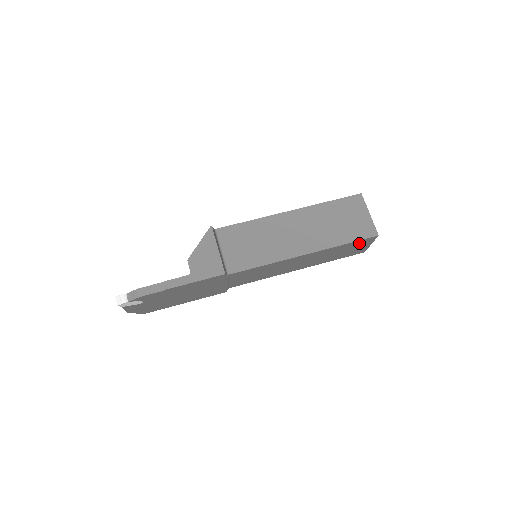
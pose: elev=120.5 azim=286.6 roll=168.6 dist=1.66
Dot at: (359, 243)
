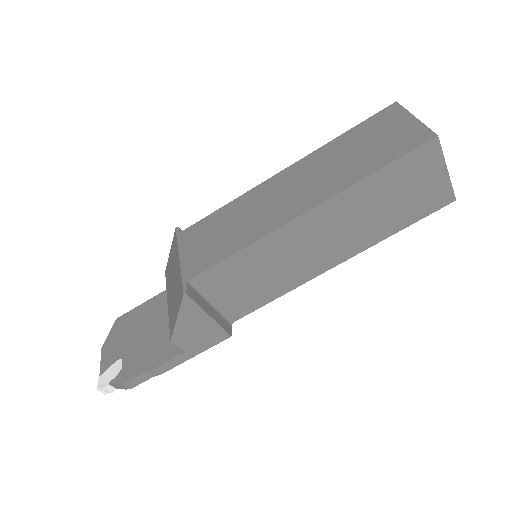
Dot at: occluded
